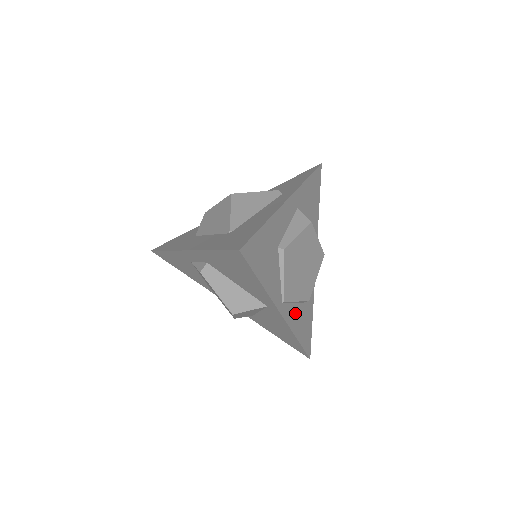
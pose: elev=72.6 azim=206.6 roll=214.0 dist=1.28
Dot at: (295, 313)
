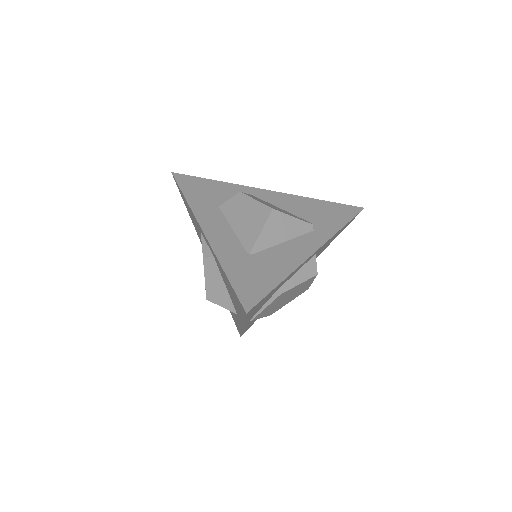
Dot at: occluded
